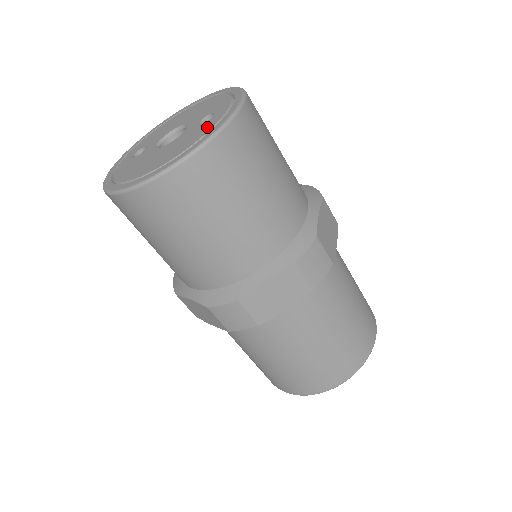
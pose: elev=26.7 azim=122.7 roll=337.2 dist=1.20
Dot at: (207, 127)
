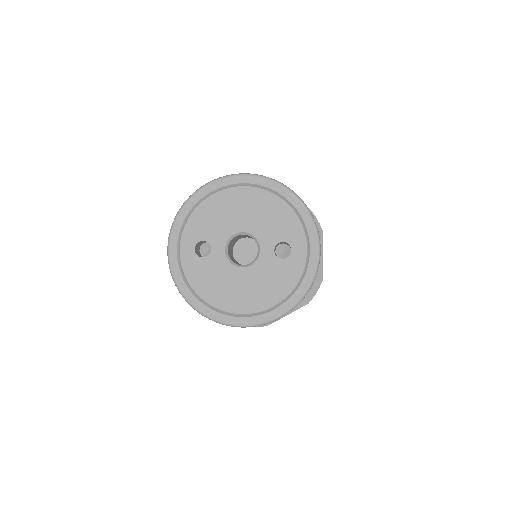
Dot at: (292, 274)
